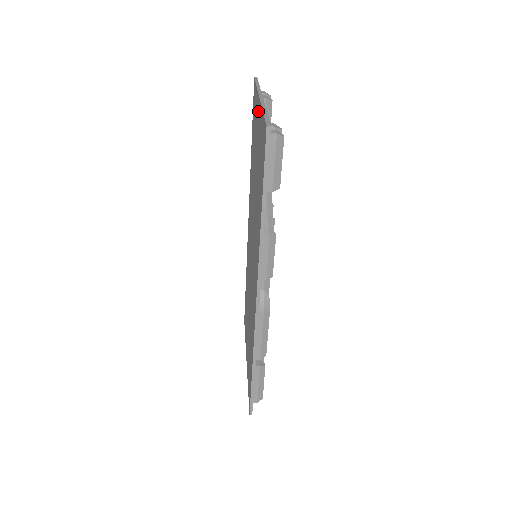
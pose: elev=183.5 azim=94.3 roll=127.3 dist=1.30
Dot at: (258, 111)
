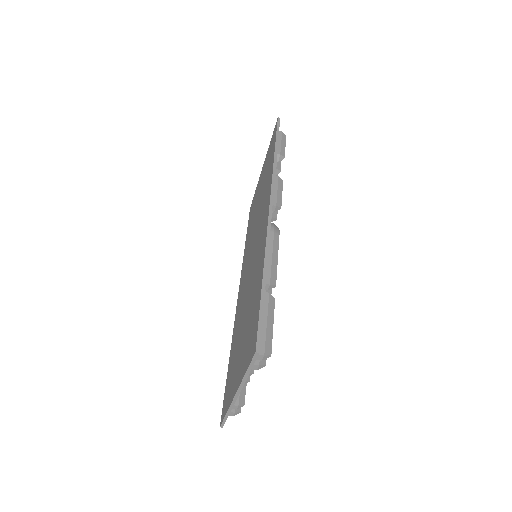
Dot at: (261, 174)
